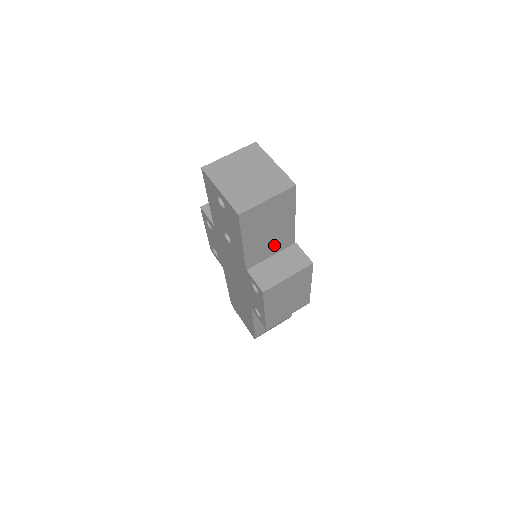
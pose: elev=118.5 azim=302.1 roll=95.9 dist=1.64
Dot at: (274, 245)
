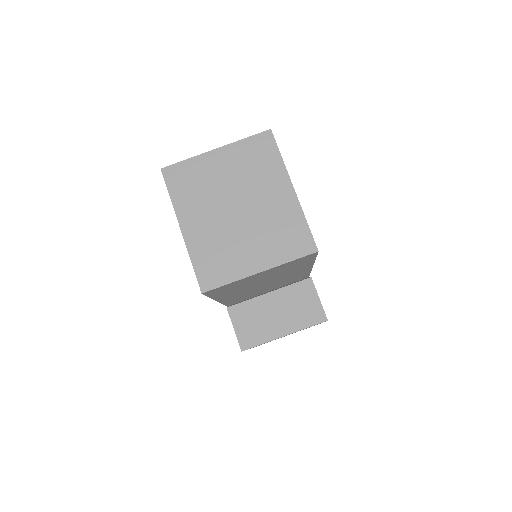
Dot at: (273, 285)
